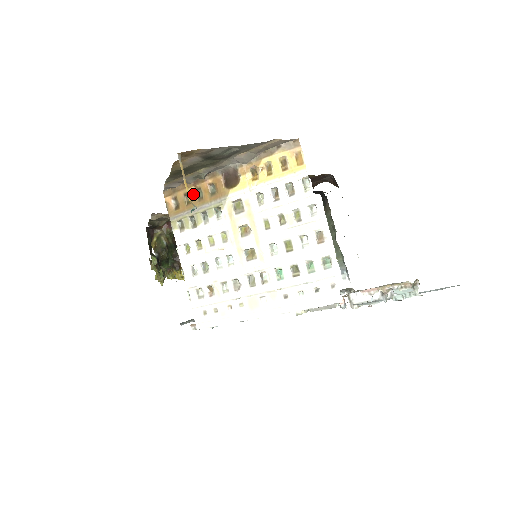
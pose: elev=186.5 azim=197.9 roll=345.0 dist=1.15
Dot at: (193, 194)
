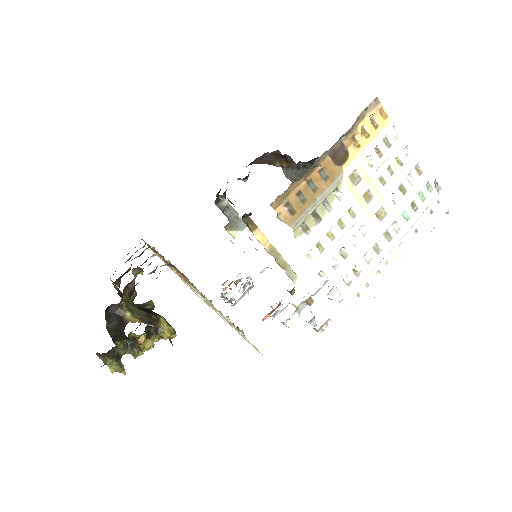
Dot at: (305, 189)
